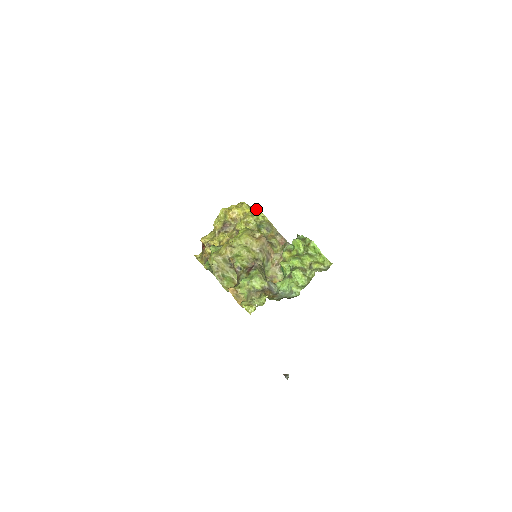
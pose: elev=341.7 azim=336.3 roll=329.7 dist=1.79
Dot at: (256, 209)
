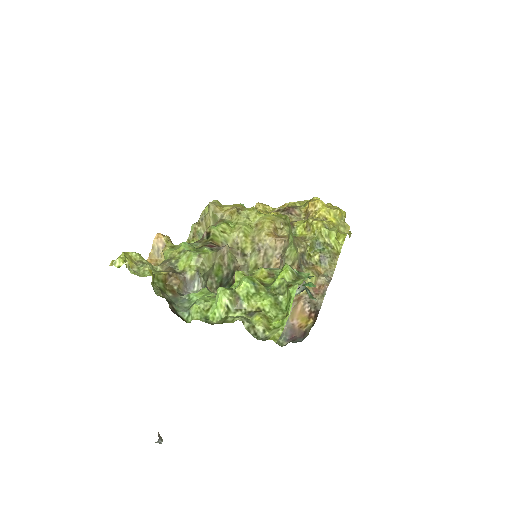
Dot at: (346, 230)
